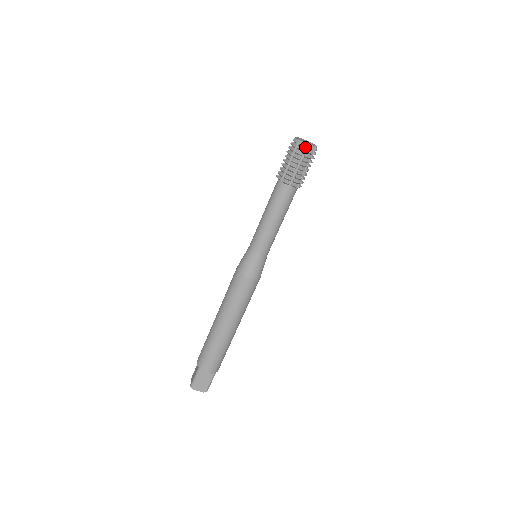
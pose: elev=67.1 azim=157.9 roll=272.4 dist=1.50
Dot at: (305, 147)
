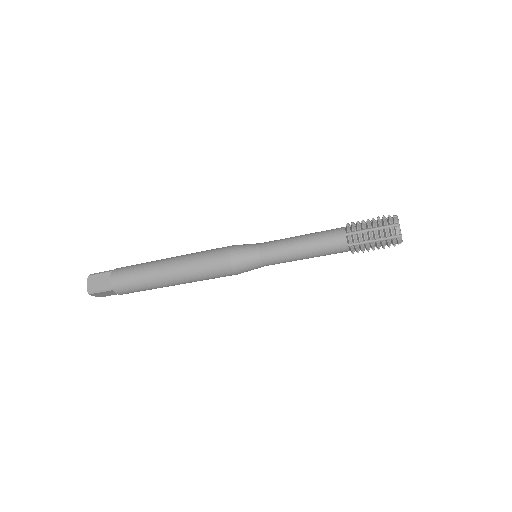
Dot at: (398, 242)
